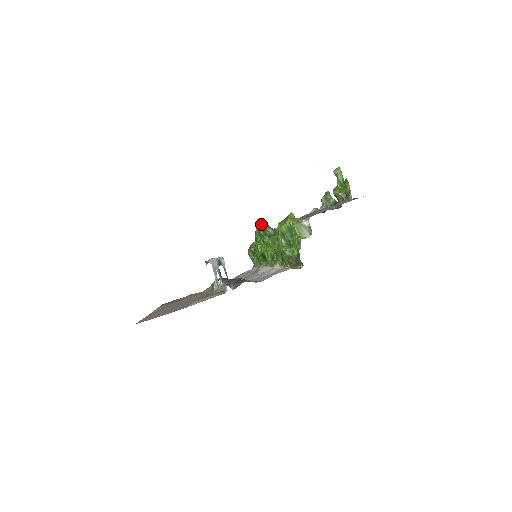
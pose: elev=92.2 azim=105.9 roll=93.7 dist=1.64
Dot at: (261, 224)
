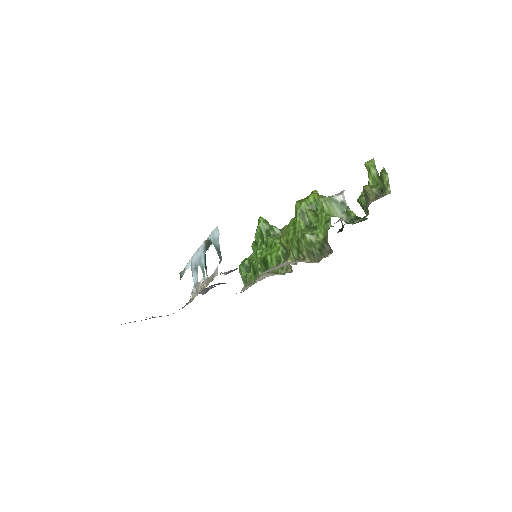
Dot at: (265, 222)
